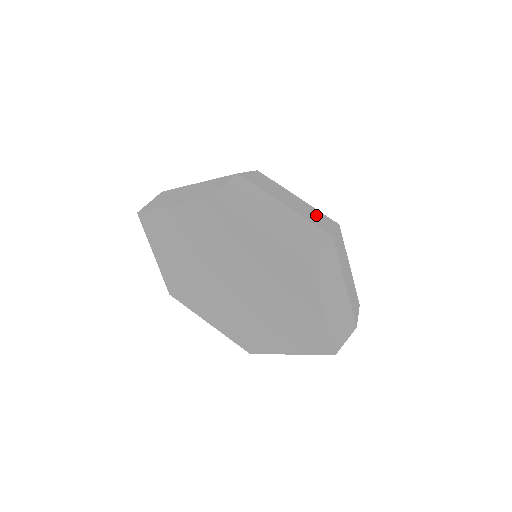
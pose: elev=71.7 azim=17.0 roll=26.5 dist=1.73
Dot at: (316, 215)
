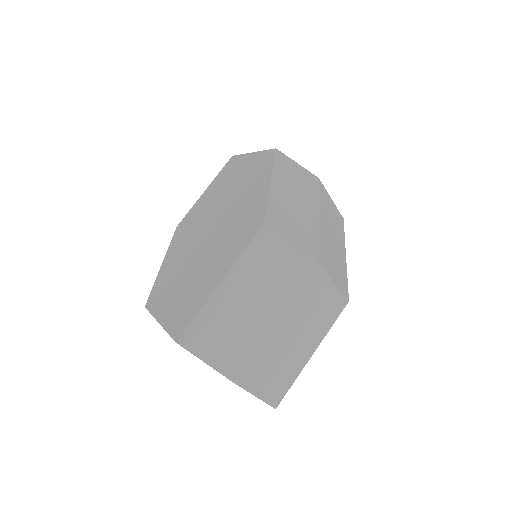
Dot at: (337, 263)
